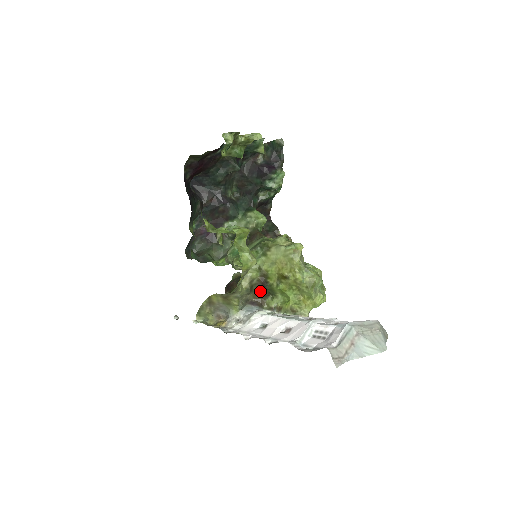
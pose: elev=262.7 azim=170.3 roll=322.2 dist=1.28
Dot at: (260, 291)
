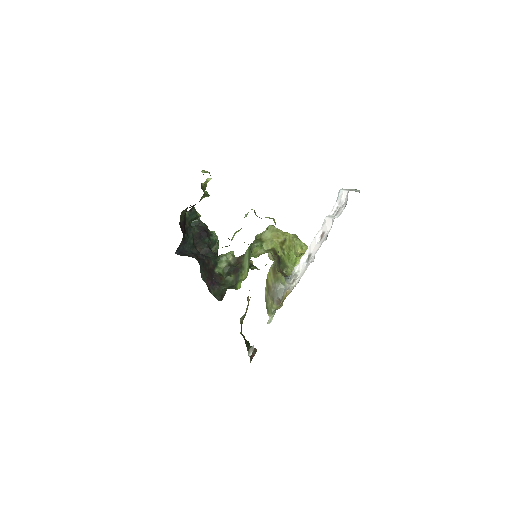
Dot at: (279, 267)
